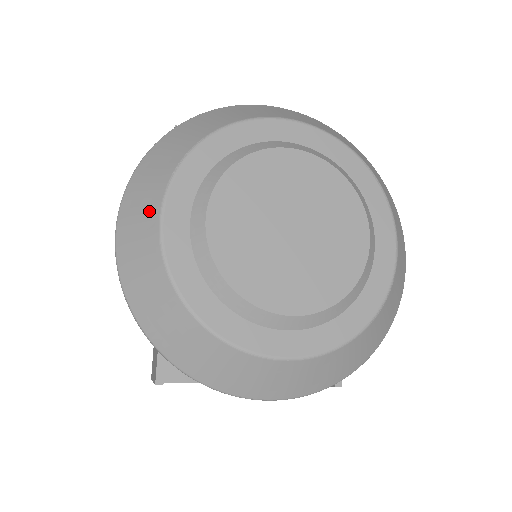
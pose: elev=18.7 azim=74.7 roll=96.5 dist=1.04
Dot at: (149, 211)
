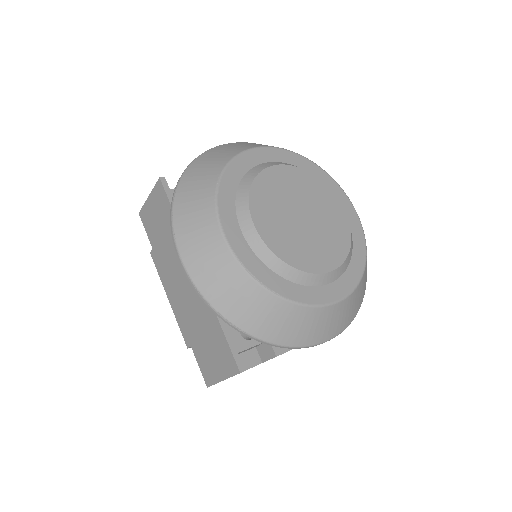
Dot at: (210, 236)
